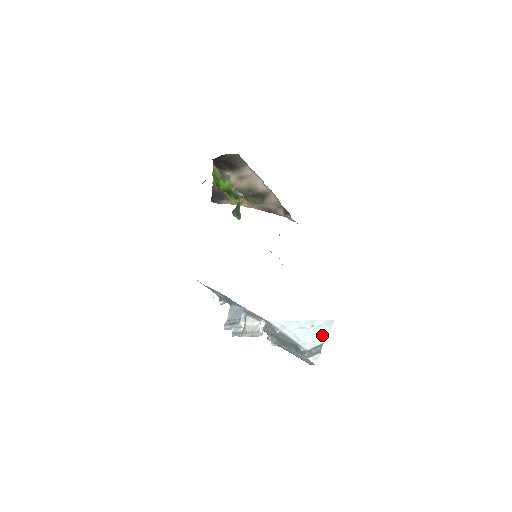
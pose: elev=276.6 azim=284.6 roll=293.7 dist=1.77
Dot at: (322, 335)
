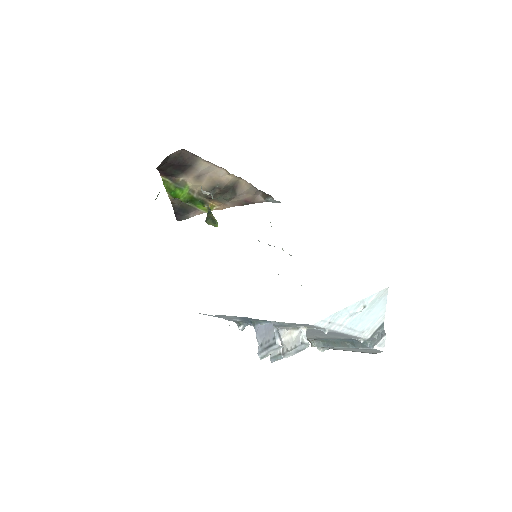
Dot at: (379, 313)
